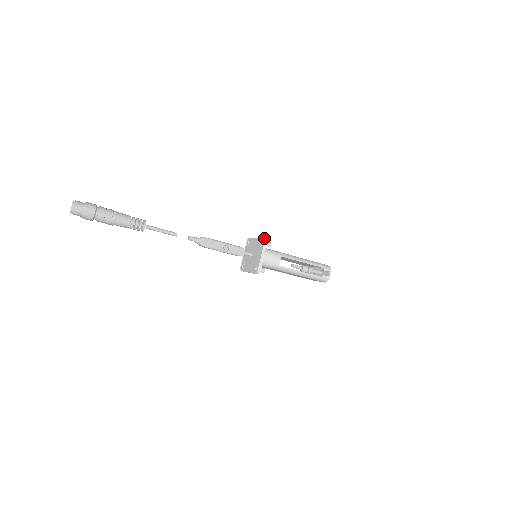
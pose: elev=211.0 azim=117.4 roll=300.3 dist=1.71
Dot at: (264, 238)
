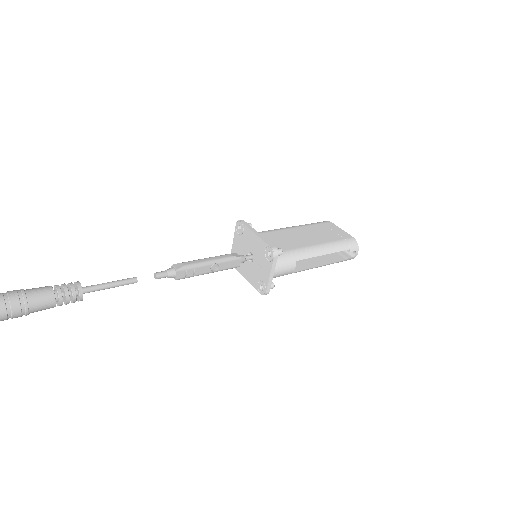
Dot at: (273, 250)
